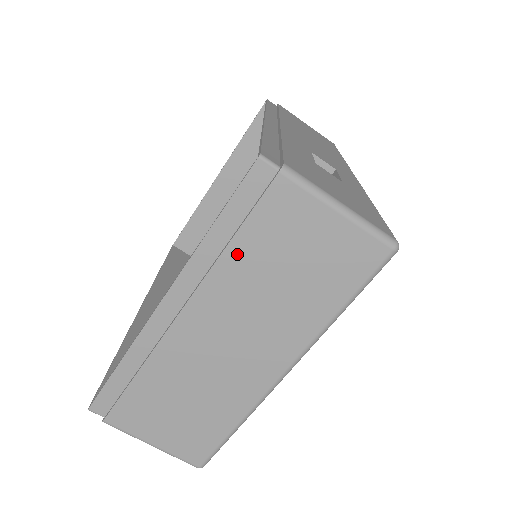
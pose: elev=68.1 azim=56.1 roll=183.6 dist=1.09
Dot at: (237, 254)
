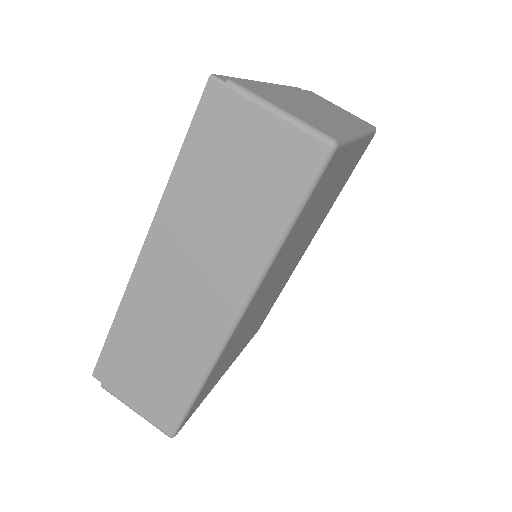
Dot at: (304, 93)
